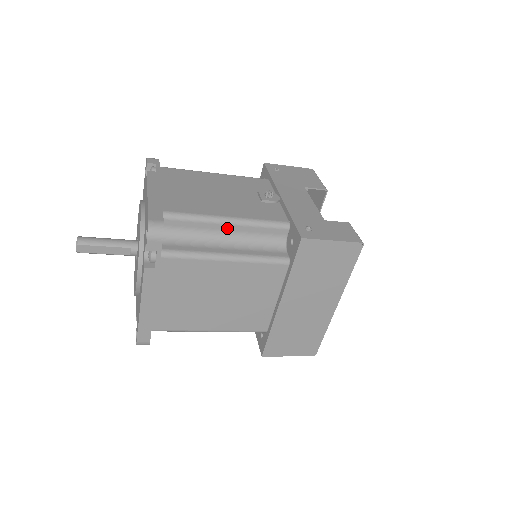
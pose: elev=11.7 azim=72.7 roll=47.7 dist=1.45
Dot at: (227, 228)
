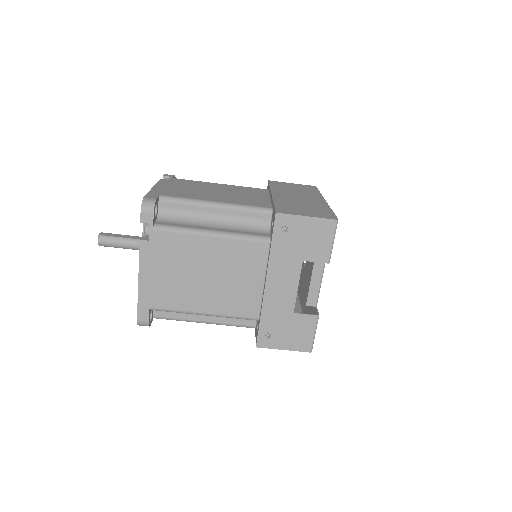
Dot at: occluded
